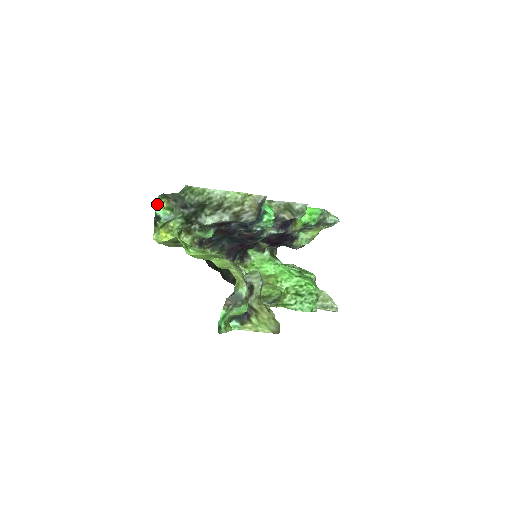
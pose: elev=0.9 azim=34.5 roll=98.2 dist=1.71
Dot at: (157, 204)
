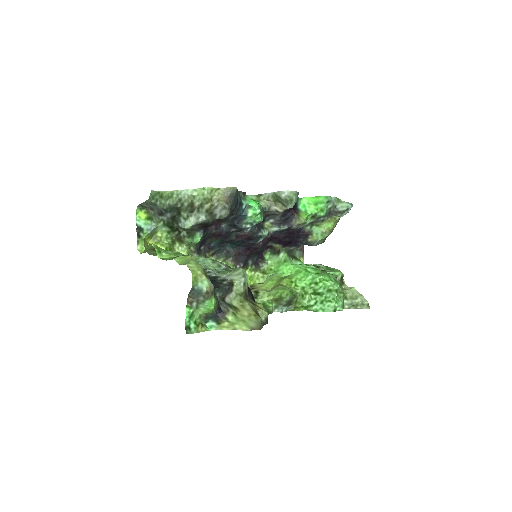
Dot at: (138, 216)
